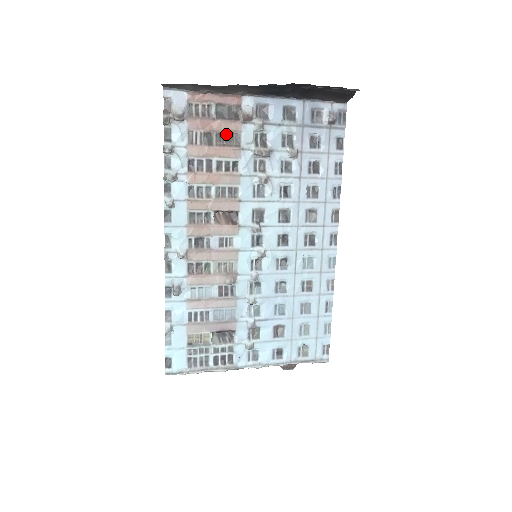
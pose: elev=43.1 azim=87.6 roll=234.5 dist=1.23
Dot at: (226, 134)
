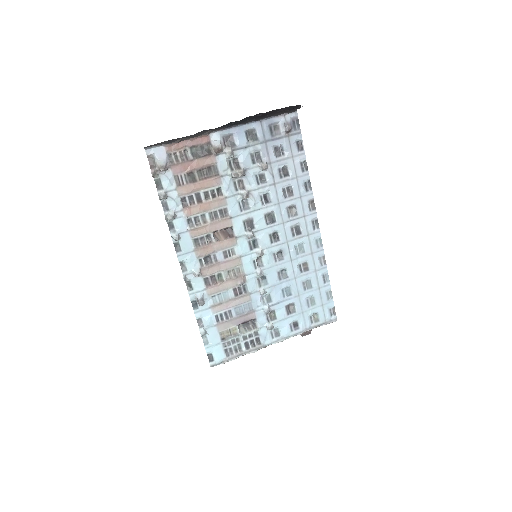
Dot at: (205, 169)
